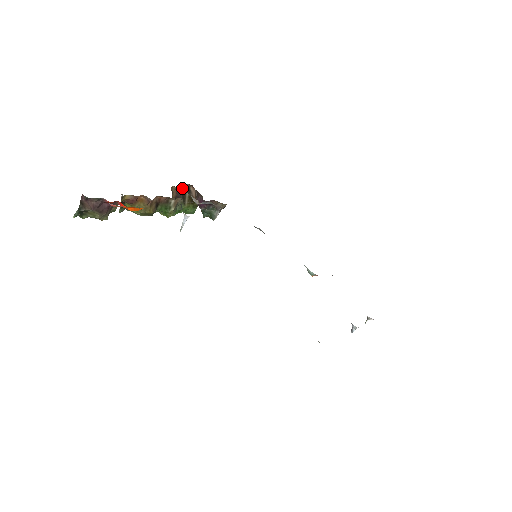
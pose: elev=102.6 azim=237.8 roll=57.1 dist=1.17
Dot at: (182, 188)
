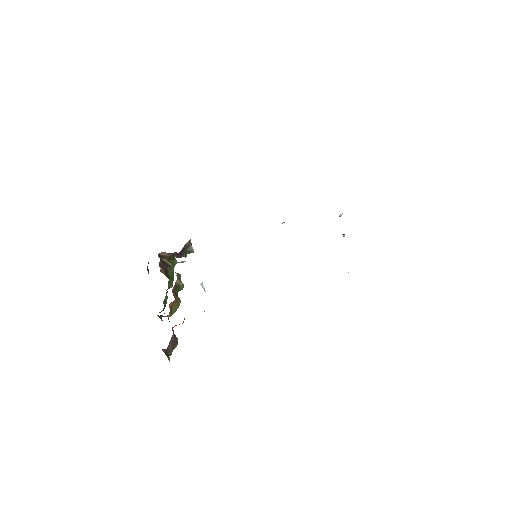
Dot at: (160, 262)
